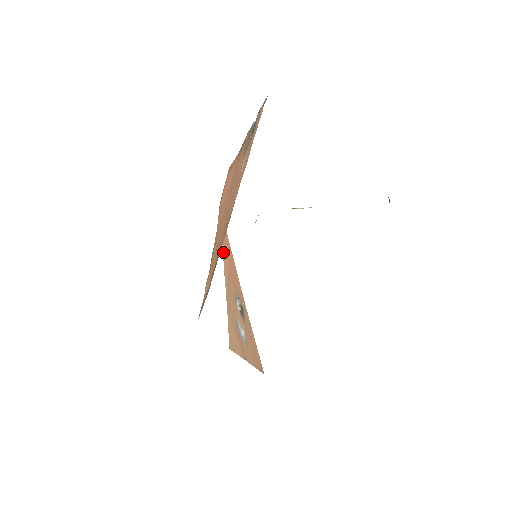
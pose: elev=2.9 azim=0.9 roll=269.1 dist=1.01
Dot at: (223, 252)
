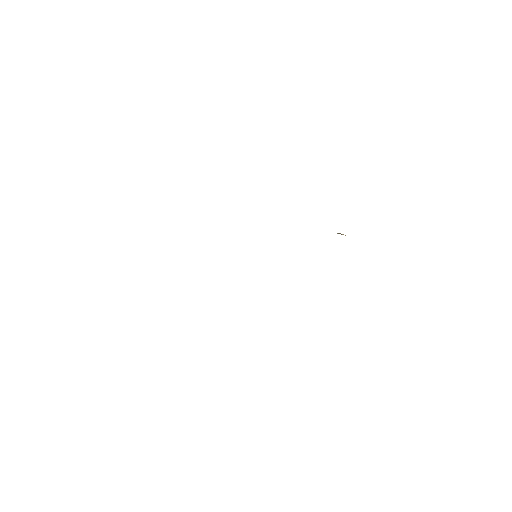
Dot at: occluded
